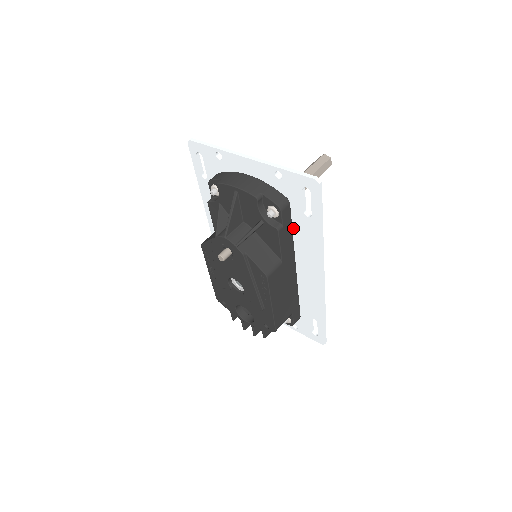
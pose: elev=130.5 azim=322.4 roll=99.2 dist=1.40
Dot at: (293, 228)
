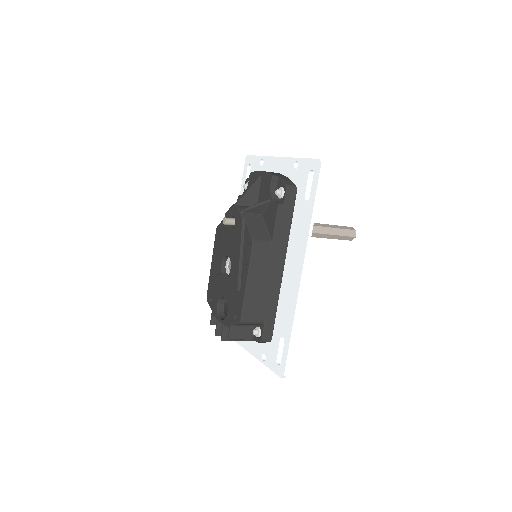
Dot at: (293, 219)
